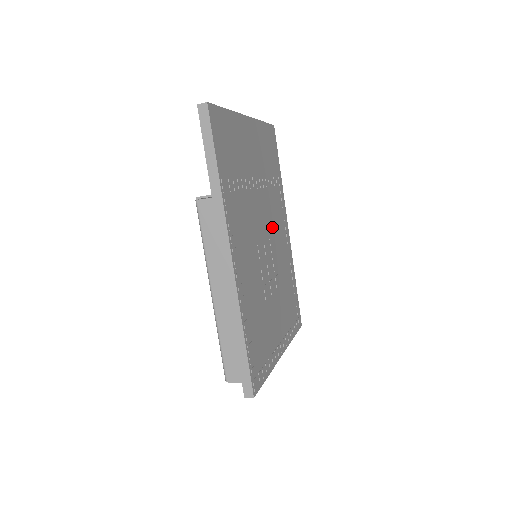
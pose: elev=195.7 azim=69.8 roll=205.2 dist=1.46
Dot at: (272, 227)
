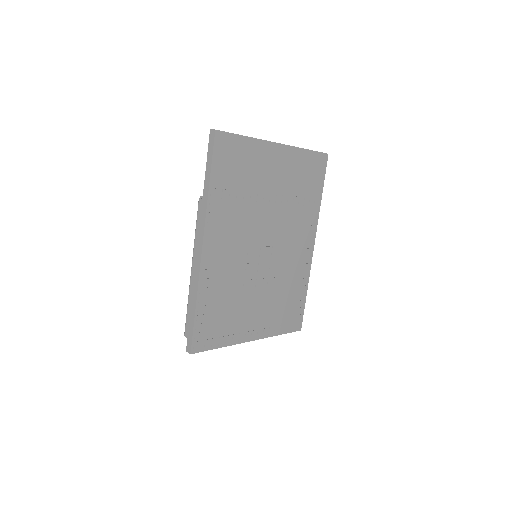
Dot at: (283, 238)
